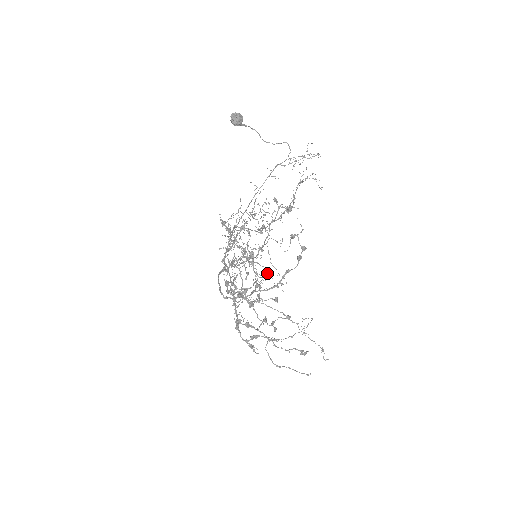
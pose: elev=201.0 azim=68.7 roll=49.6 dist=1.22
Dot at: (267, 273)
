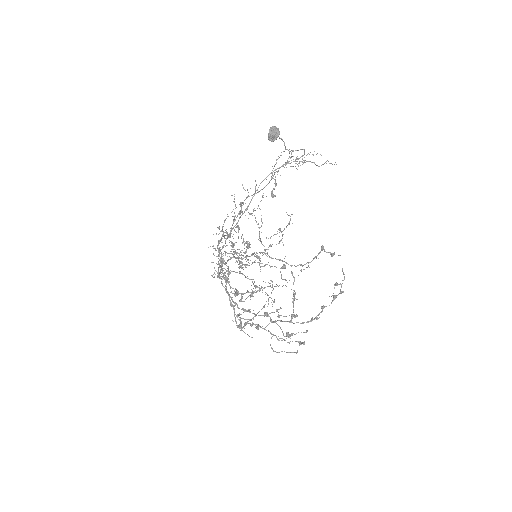
Dot at: (244, 252)
